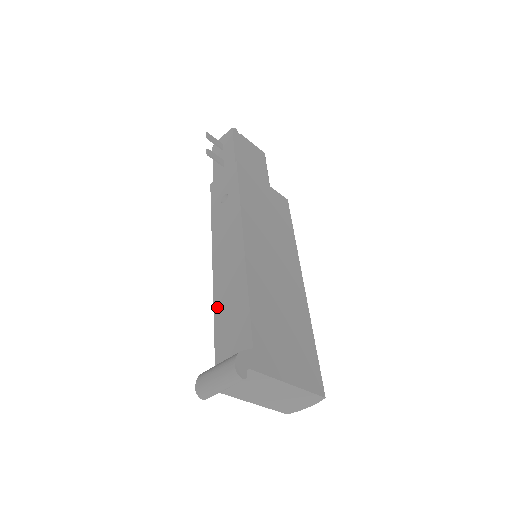
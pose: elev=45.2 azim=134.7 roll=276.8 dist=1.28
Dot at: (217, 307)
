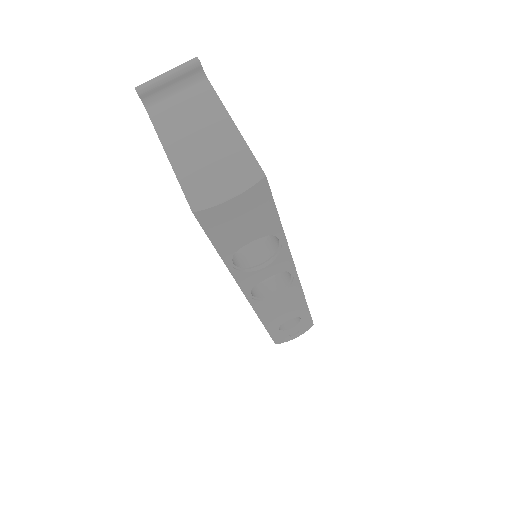
Dot at: occluded
